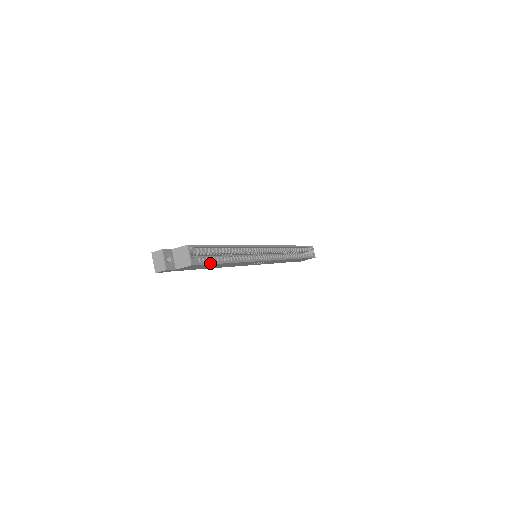
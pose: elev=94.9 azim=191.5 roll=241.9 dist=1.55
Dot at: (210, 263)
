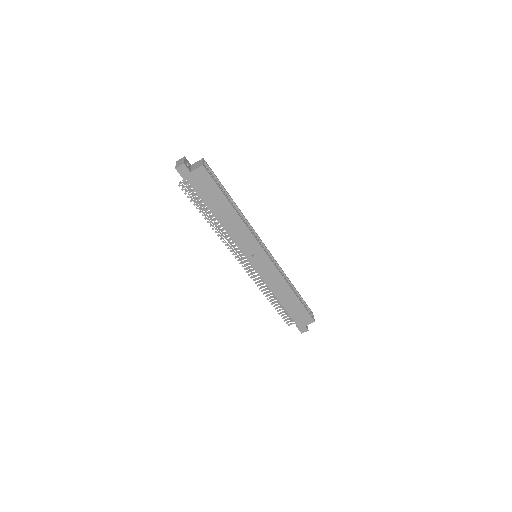
Dot at: (217, 184)
